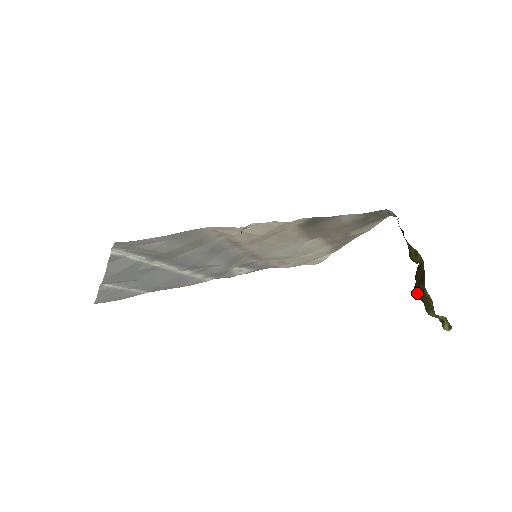
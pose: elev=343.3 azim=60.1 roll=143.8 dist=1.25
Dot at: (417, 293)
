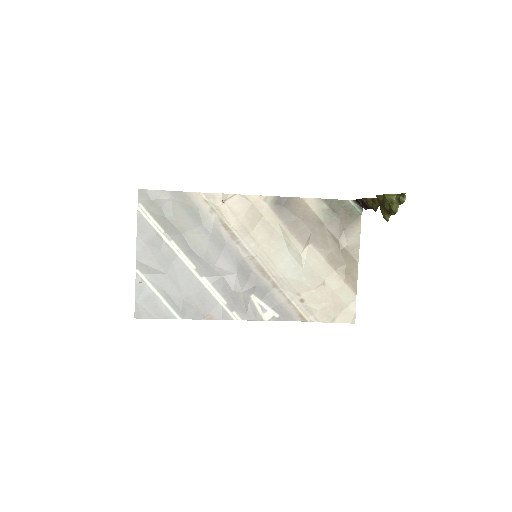
Dot at: (382, 212)
